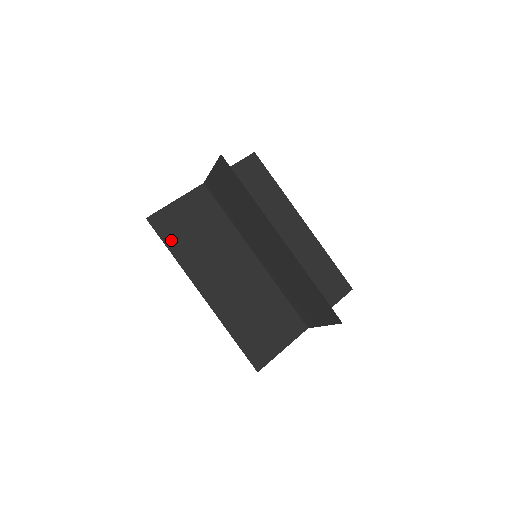
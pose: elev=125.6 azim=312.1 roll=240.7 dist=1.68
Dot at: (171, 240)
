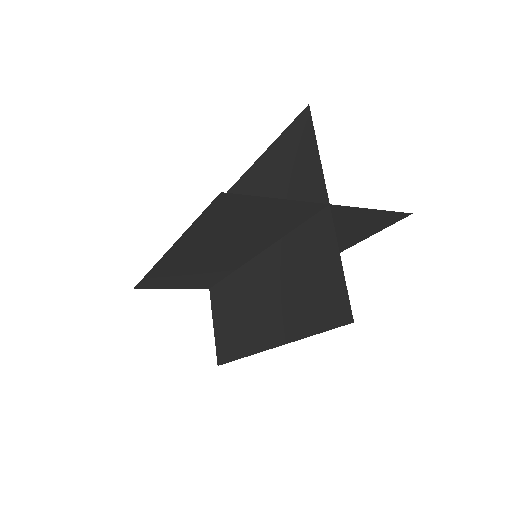
Dot at: (152, 279)
